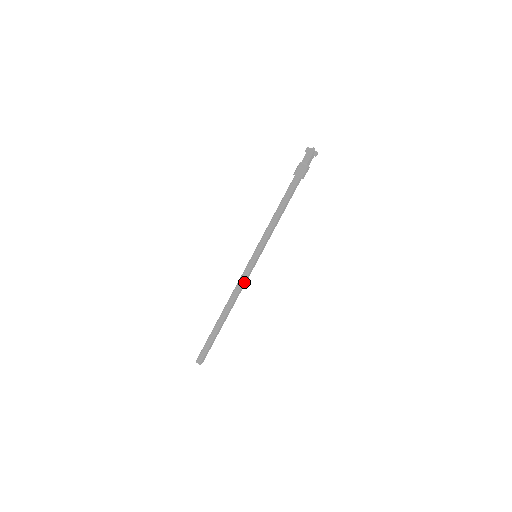
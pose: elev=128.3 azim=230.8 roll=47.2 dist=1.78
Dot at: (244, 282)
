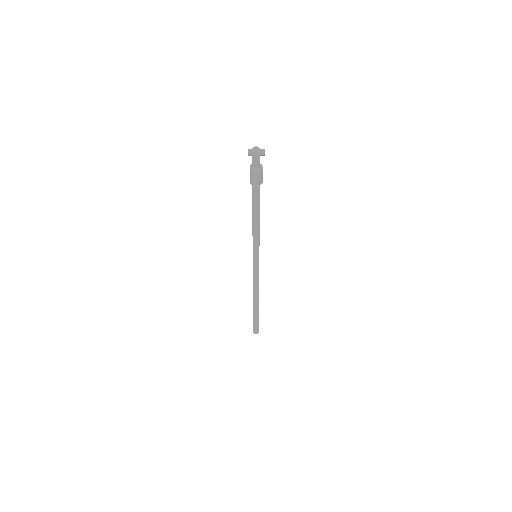
Dot at: occluded
